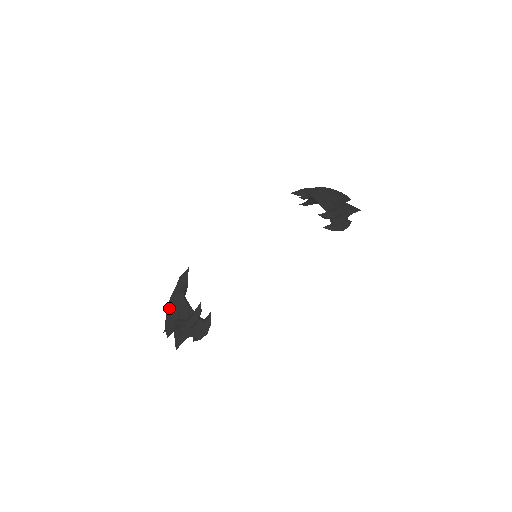
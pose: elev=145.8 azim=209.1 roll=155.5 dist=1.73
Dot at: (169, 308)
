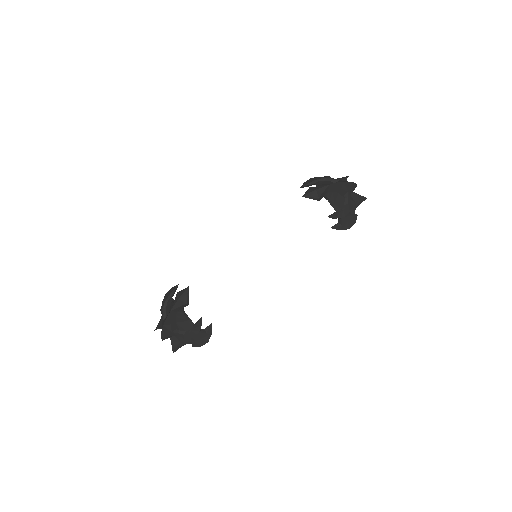
Dot at: (167, 322)
